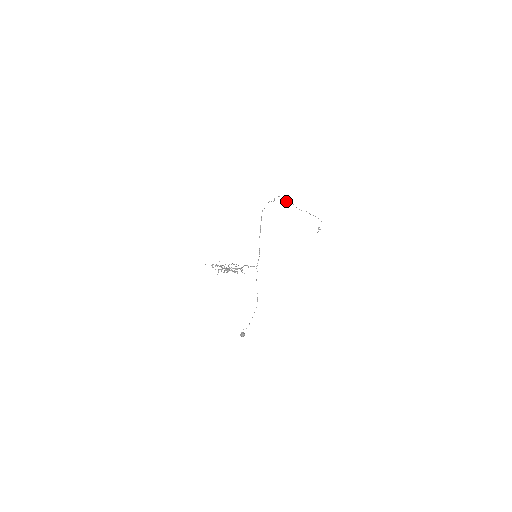
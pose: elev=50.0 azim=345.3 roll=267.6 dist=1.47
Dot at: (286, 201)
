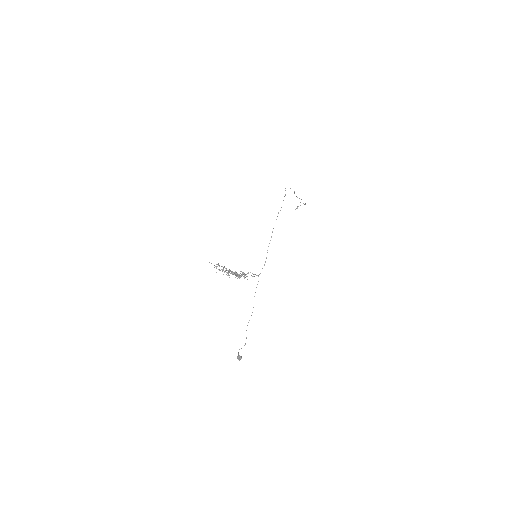
Dot at: occluded
